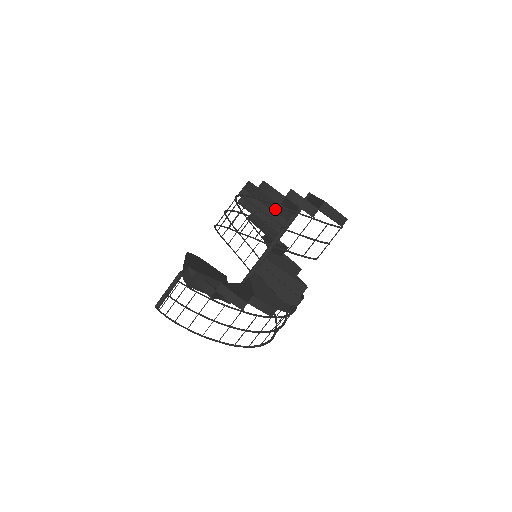
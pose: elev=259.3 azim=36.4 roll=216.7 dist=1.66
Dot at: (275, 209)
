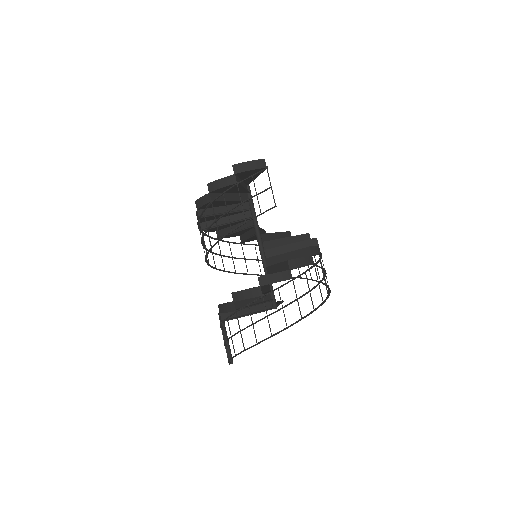
Dot at: (229, 212)
